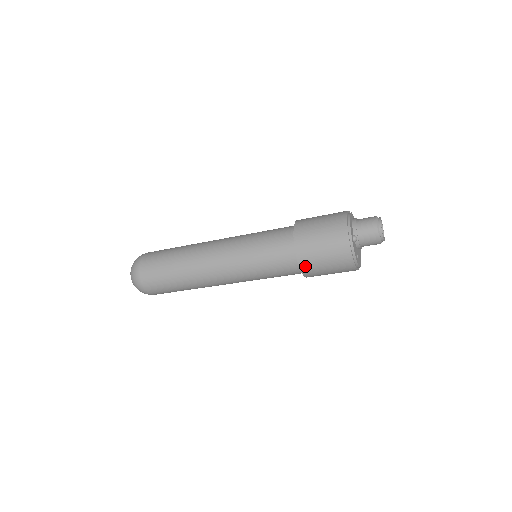
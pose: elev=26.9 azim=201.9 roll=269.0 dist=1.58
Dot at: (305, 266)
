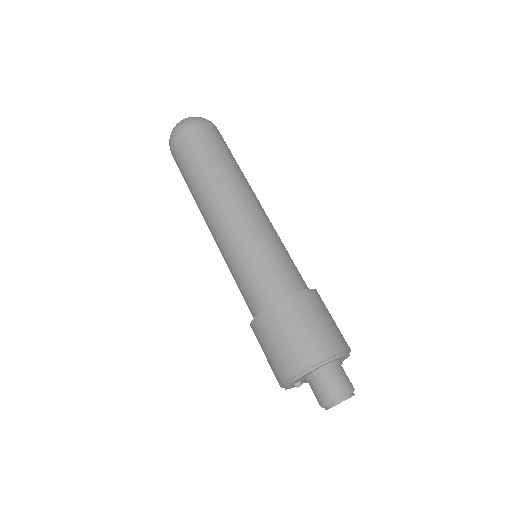
Dot at: occluded
